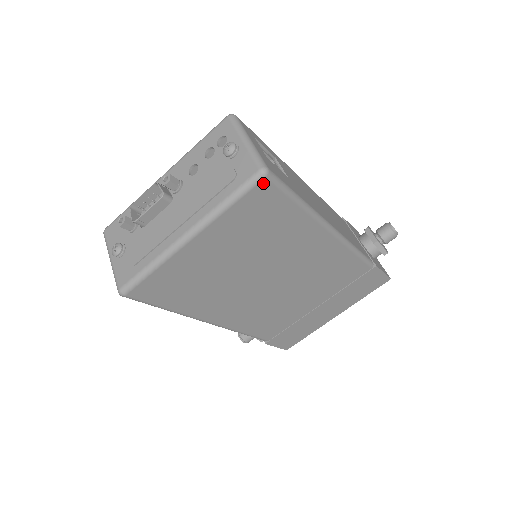
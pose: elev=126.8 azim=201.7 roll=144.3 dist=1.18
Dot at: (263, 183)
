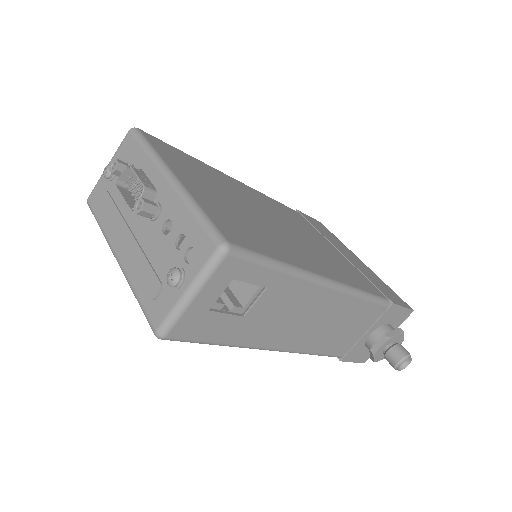
Dot at: occluded
